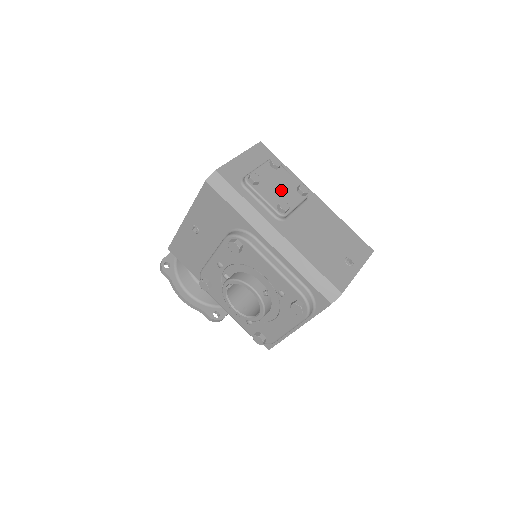
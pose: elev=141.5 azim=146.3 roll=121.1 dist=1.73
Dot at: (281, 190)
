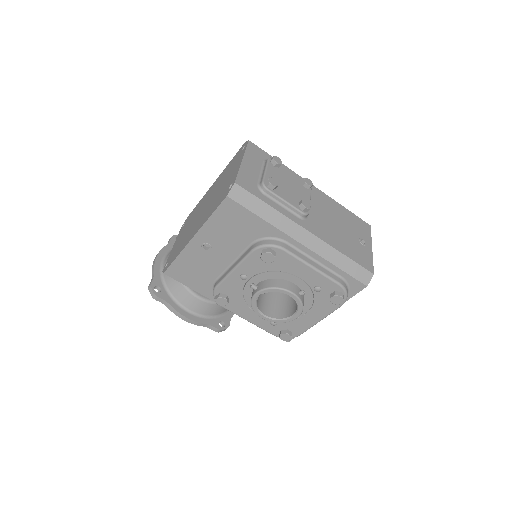
Dot at: (293, 188)
